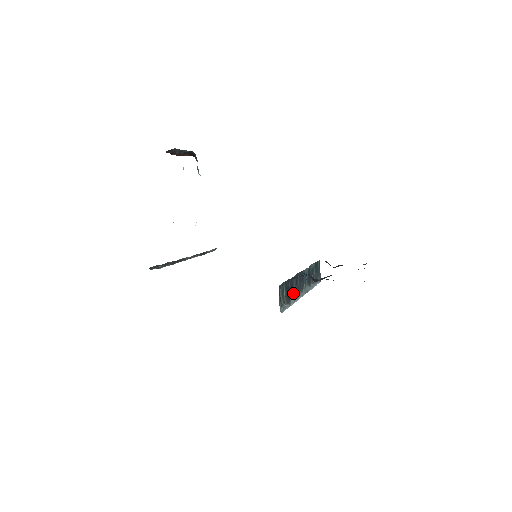
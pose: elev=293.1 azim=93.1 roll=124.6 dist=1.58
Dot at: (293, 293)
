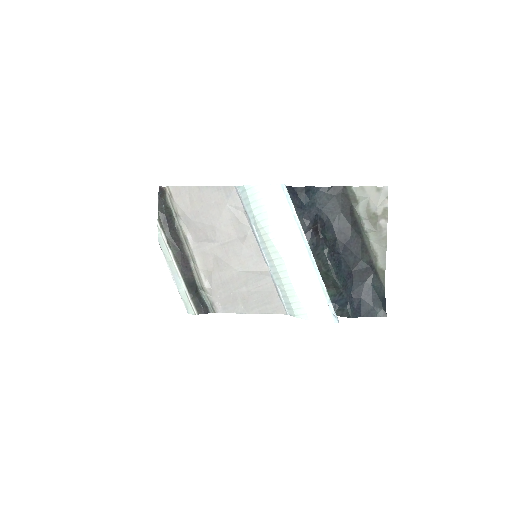
Dot at: occluded
